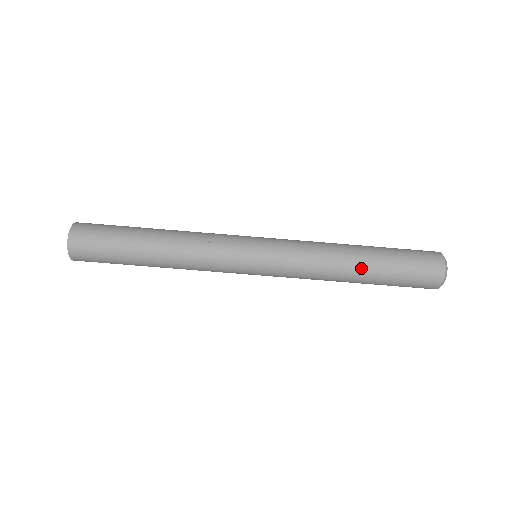
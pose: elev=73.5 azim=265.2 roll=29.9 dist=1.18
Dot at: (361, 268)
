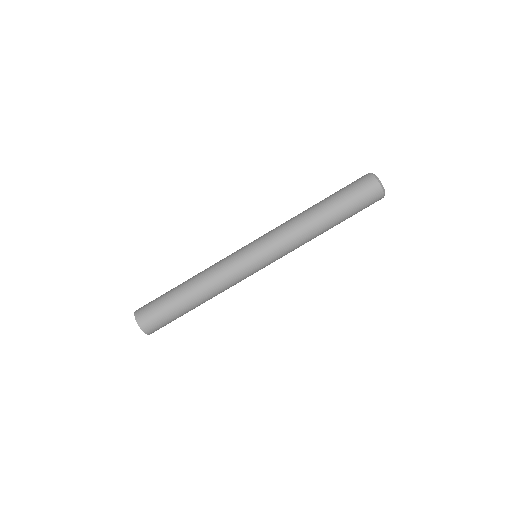
Dot at: (317, 207)
